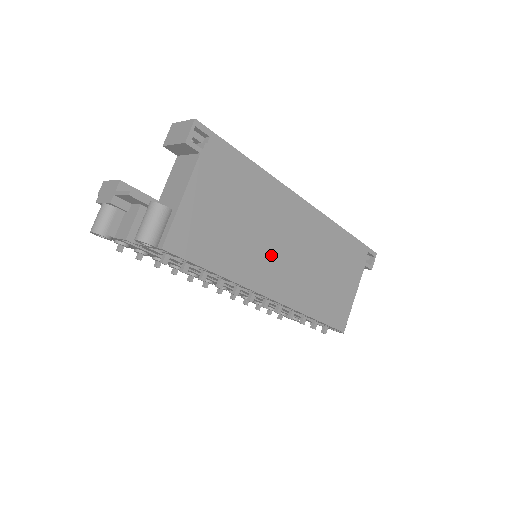
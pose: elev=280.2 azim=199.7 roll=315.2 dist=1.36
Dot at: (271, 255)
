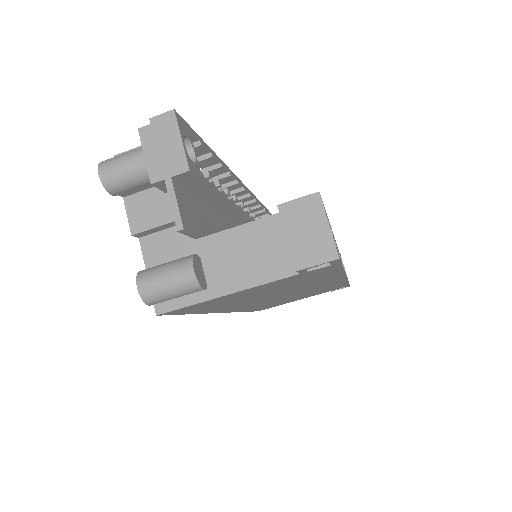
Dot at: (263, 300)
